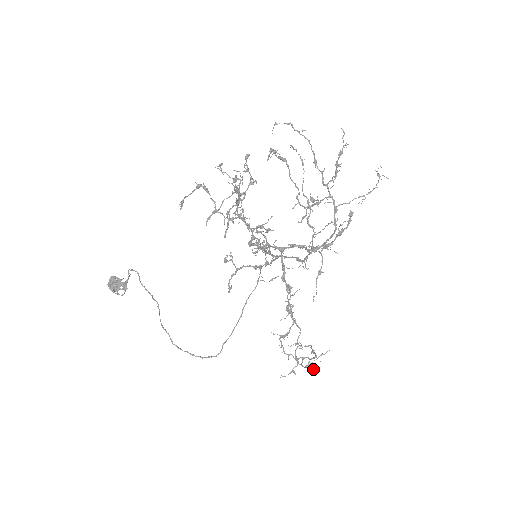
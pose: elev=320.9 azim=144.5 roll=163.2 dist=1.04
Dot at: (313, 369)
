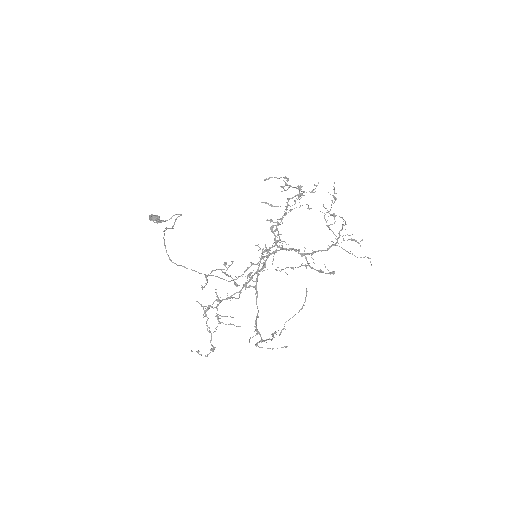
Dot at: (222, 316)
